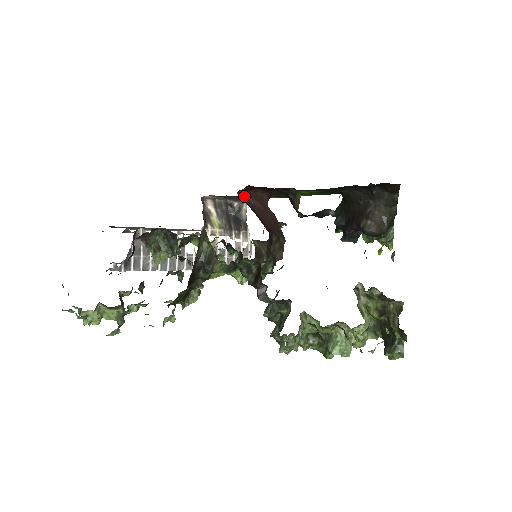
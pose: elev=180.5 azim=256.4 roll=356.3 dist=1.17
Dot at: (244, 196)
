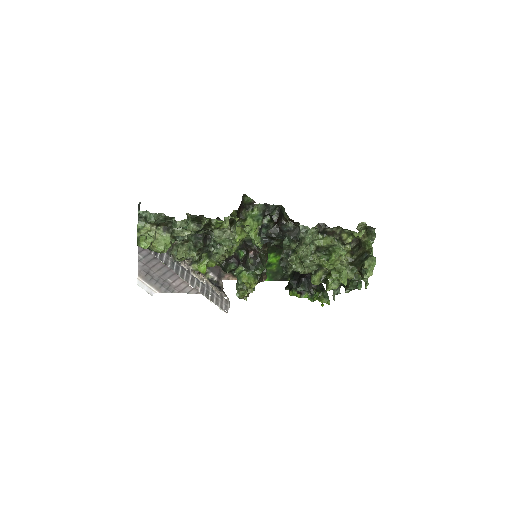
Dot at: occluded
